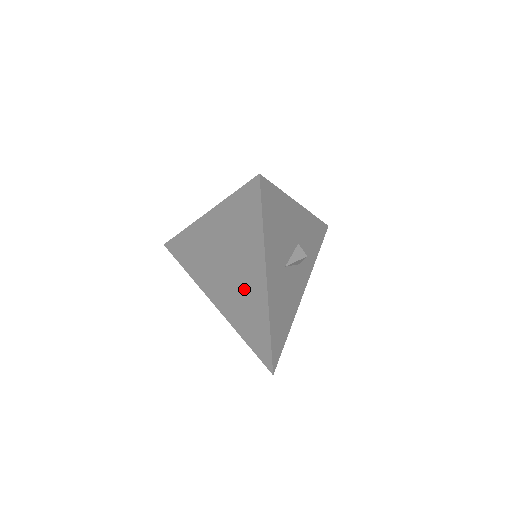
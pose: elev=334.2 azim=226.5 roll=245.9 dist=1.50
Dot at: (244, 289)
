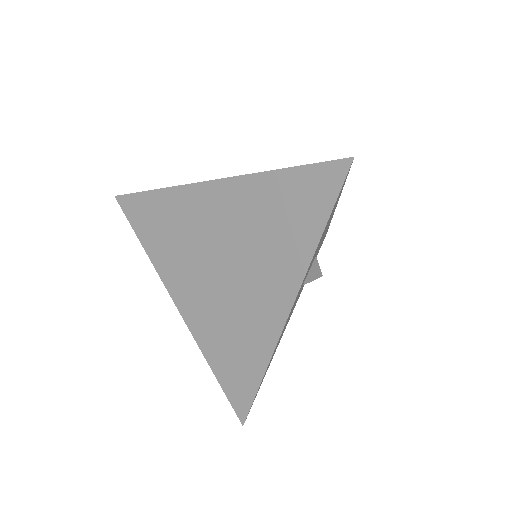
Dot at: (243, 304)
